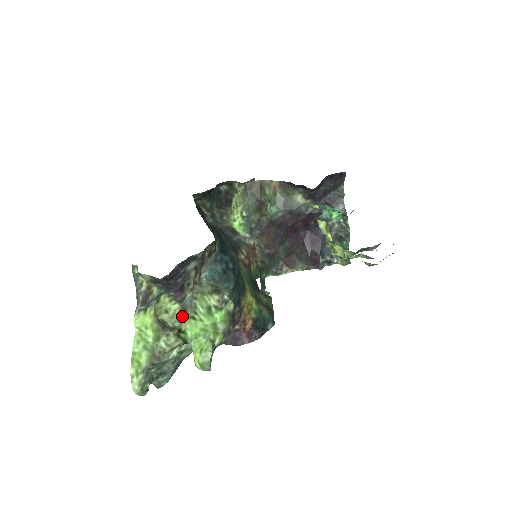
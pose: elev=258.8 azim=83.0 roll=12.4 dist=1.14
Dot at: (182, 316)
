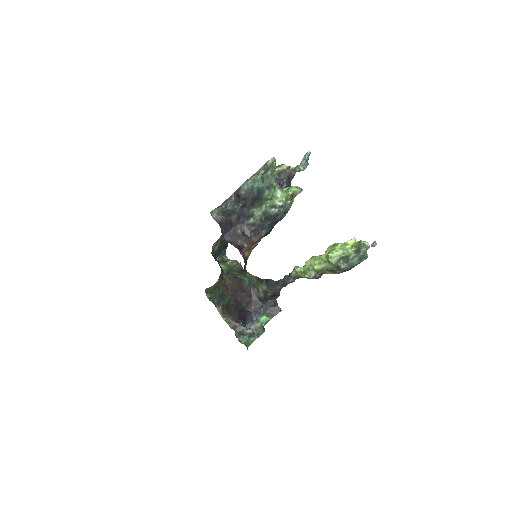
Dot at: occluded
